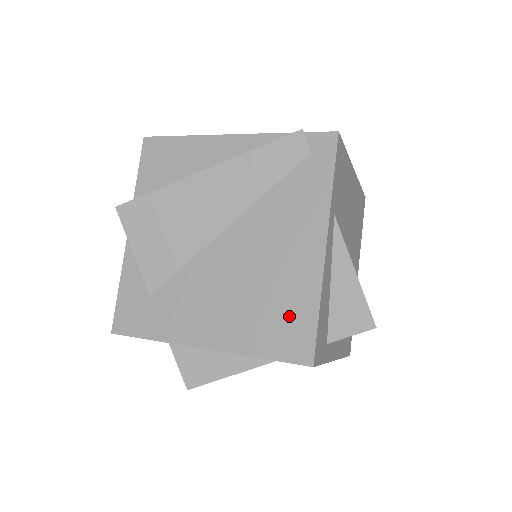
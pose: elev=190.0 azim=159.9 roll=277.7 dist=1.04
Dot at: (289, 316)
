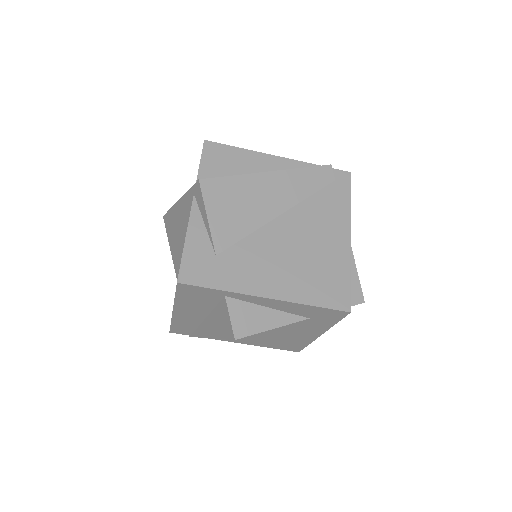
Dot at: (331, 278)
